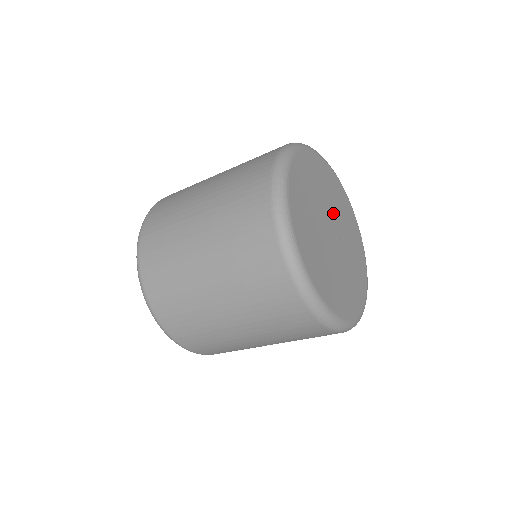
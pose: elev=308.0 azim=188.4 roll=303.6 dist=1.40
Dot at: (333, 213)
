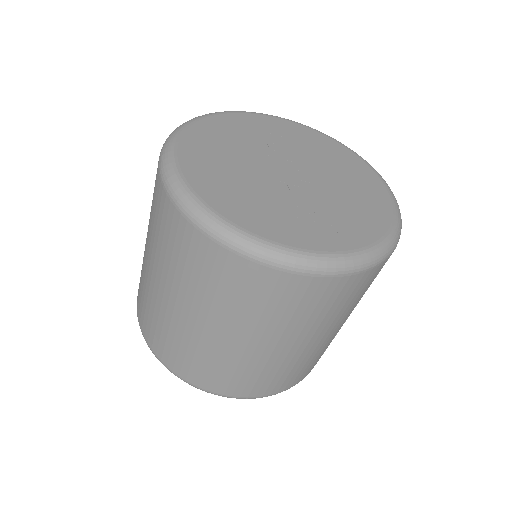
Dot at: (319, 174)
